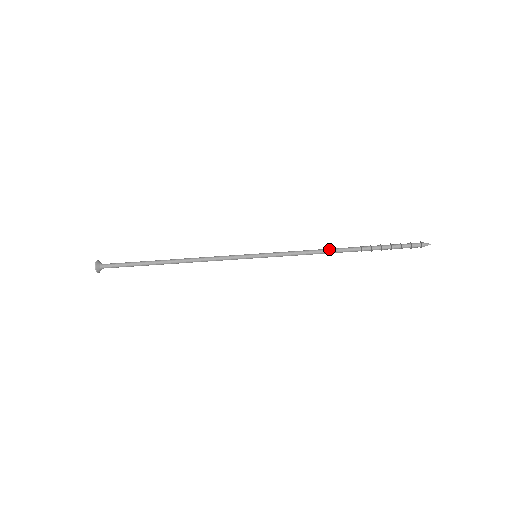
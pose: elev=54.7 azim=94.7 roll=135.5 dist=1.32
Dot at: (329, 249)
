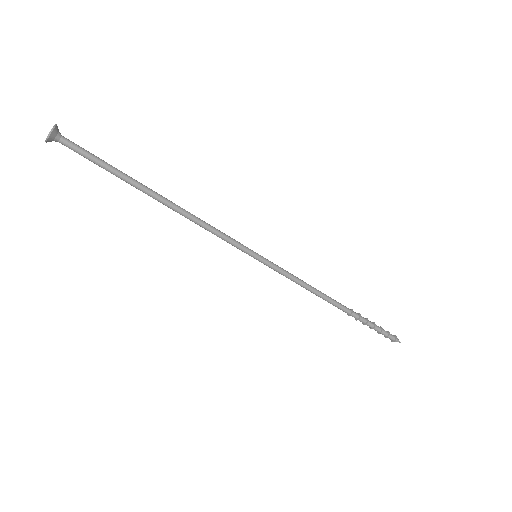
Dot at: (325, 294)
